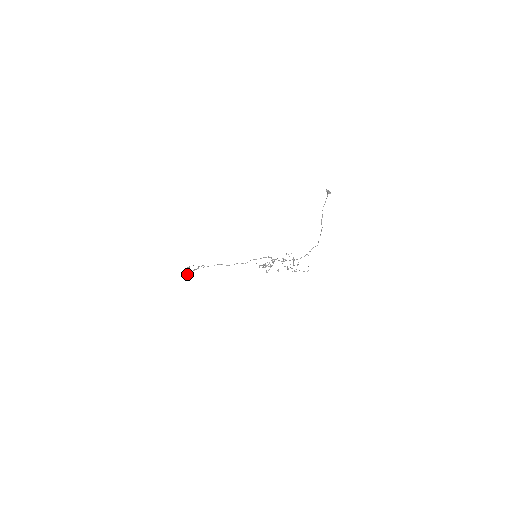
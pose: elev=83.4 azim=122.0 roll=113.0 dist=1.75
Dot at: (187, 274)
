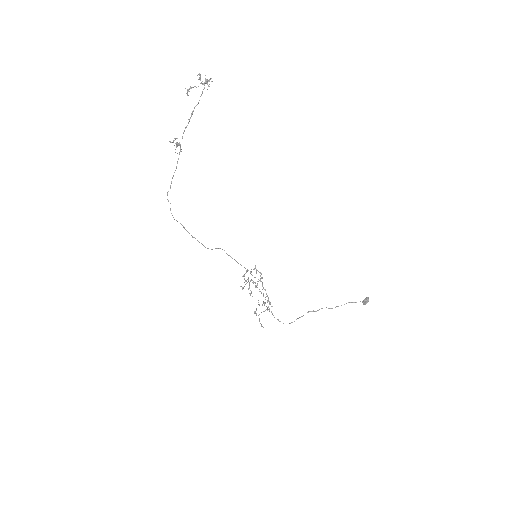
Dot at: occluded
